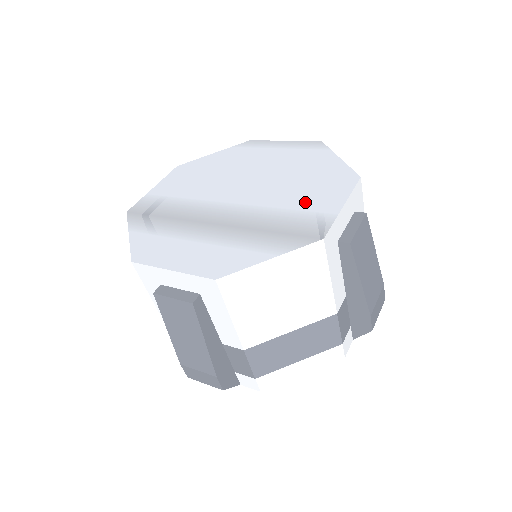
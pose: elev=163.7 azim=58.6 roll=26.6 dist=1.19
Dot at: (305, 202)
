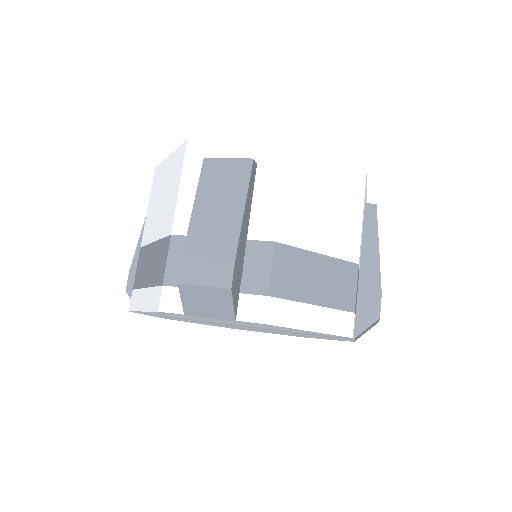
Dot at: occluded
